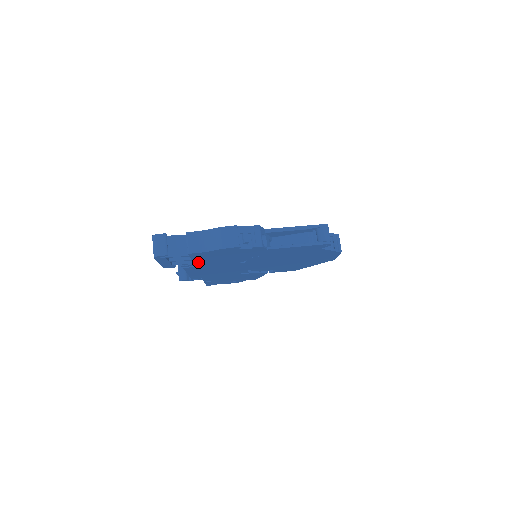
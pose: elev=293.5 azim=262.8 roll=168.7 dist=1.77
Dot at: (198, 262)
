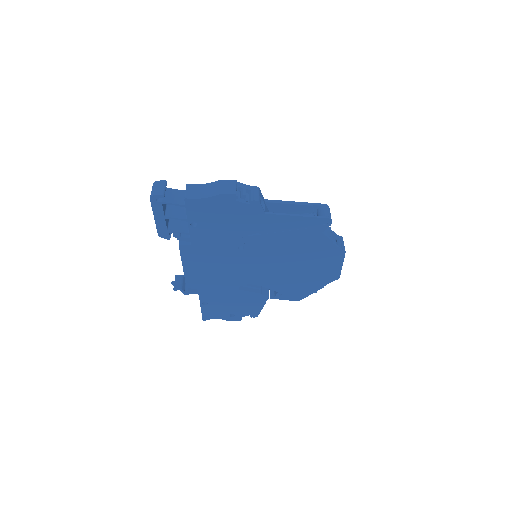
Dot at: (194, 231)
